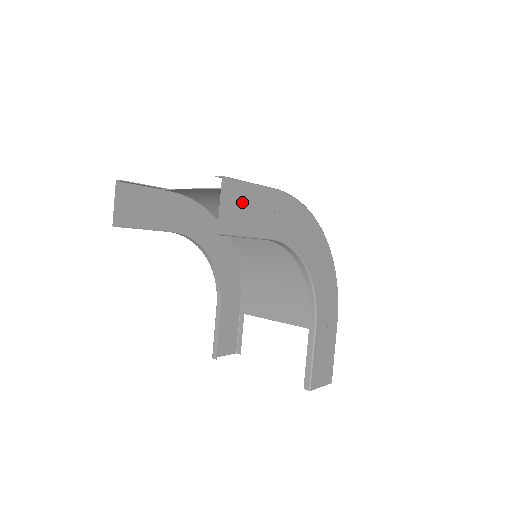
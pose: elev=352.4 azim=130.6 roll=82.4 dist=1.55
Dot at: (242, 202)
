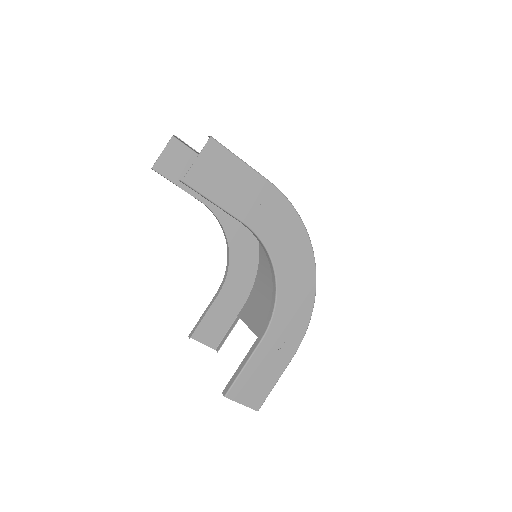
Dot at: (223, 170)
